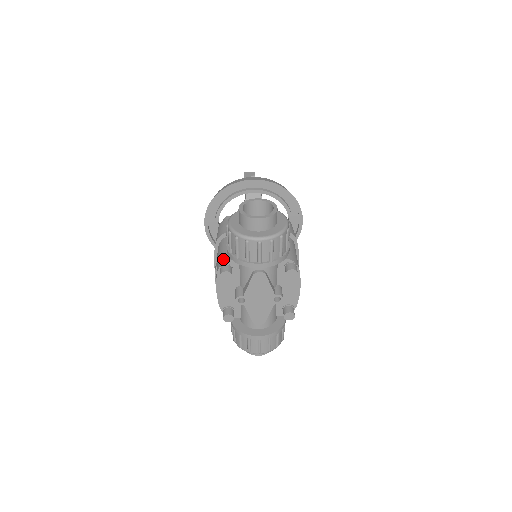
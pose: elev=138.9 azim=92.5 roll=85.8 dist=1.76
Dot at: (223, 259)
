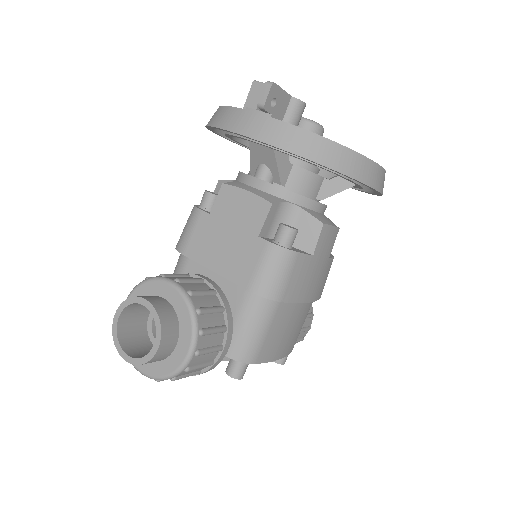
Dot at: occluded
